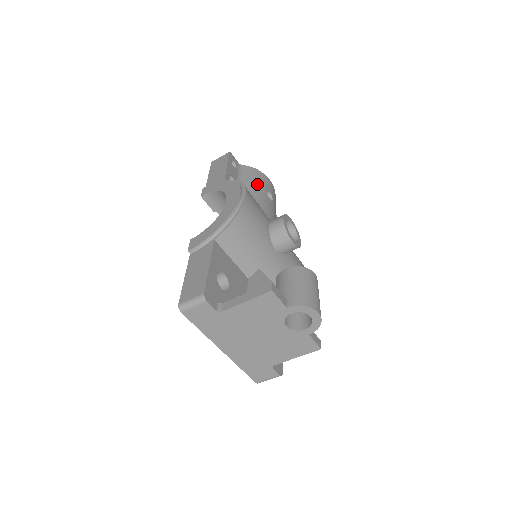
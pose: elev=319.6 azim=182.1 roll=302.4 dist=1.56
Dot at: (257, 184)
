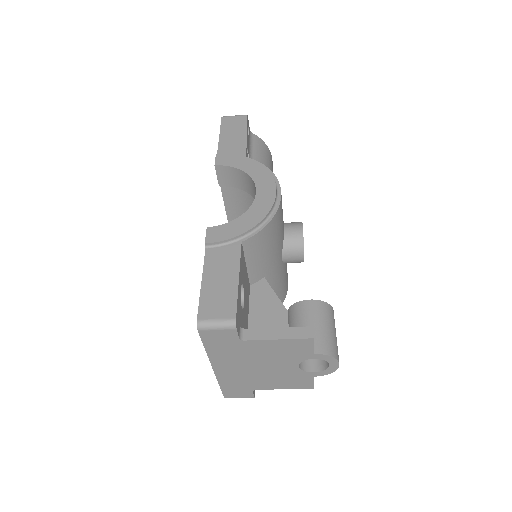
Dot at: (266, 165)
